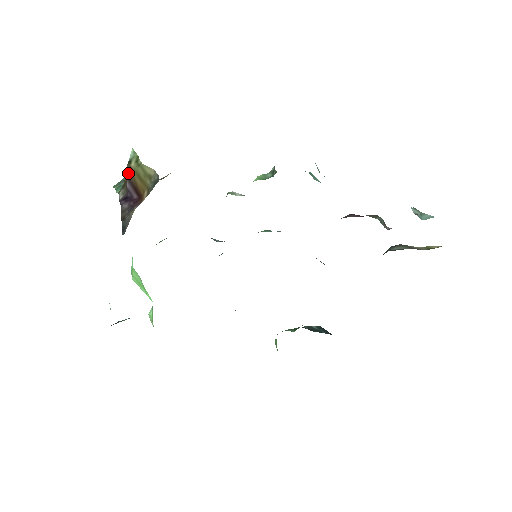
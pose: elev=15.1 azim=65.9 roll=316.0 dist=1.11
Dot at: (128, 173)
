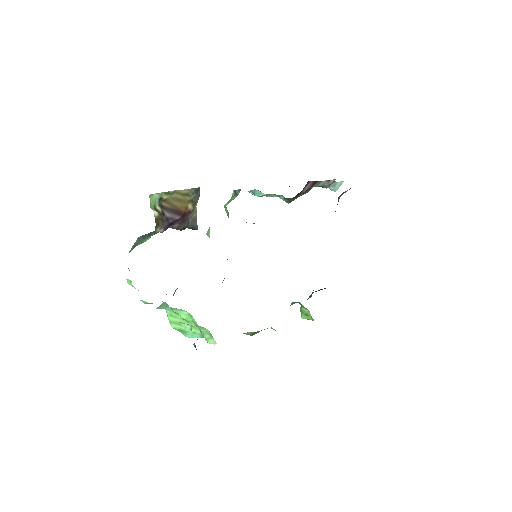
Dot at: (165, 205)
